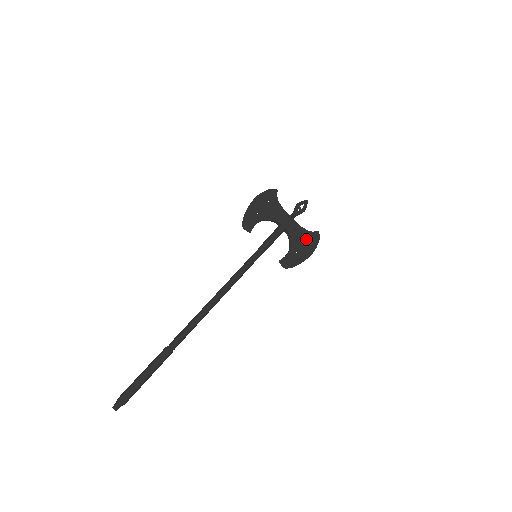
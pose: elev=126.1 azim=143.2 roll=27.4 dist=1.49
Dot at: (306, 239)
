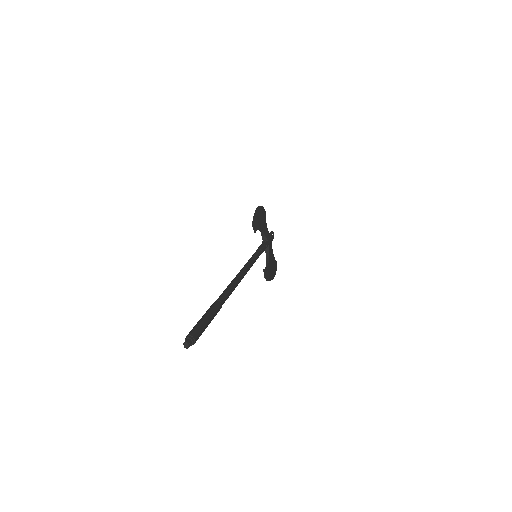
Dot at: (273, 263)
